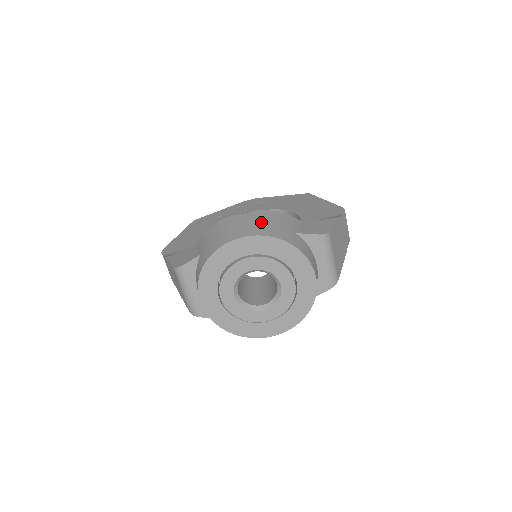
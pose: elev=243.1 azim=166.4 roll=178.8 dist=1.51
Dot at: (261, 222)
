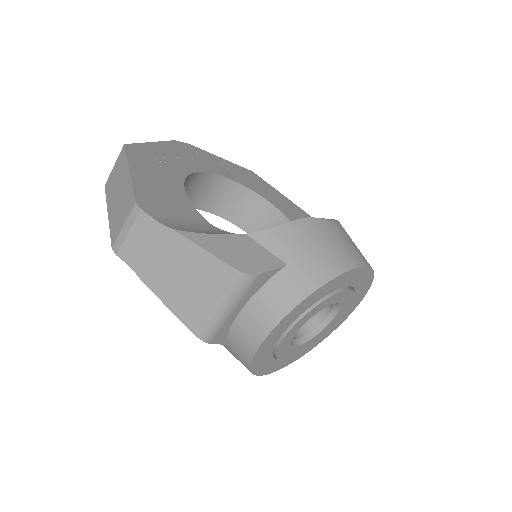
Dot at: occluded
